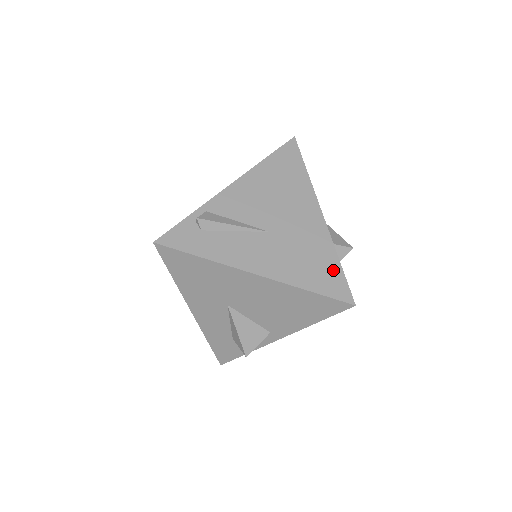
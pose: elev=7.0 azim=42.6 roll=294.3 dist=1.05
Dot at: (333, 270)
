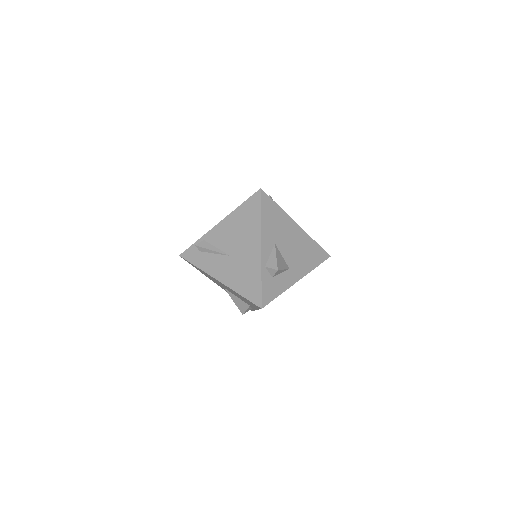
Dot at: (256, 285)
